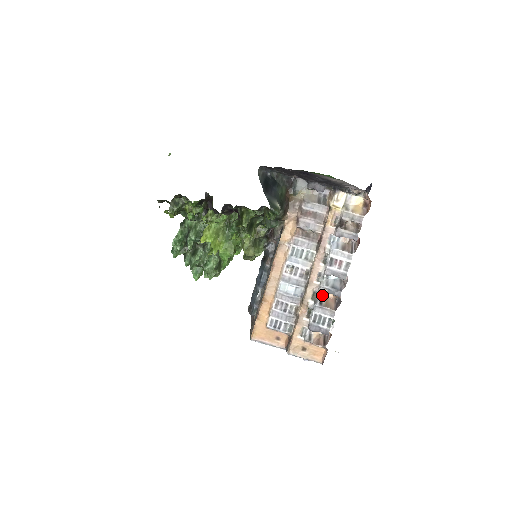
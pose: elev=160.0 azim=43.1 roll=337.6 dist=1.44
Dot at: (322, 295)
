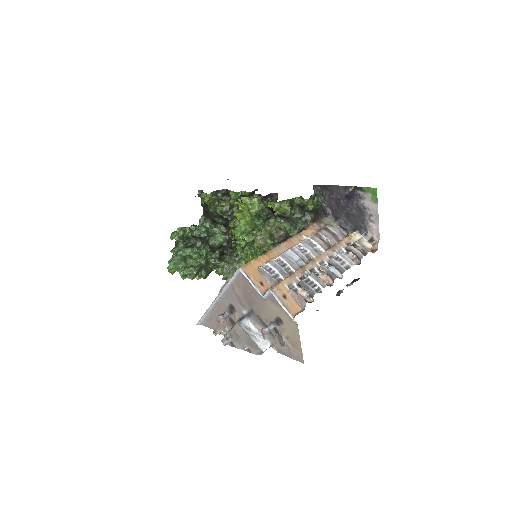
Dot at: (318, 275)
